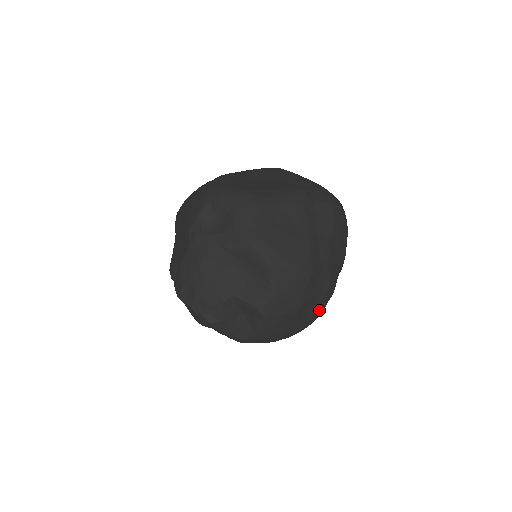
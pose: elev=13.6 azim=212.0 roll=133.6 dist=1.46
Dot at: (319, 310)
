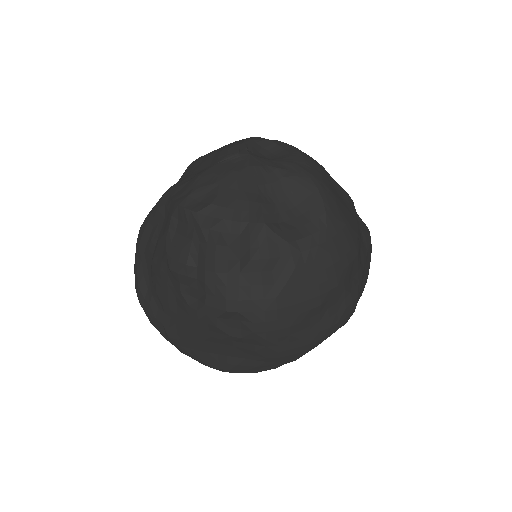
Dot at: (336, 322)
